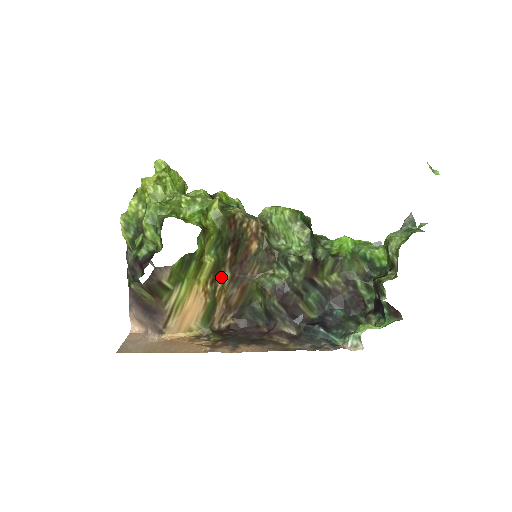
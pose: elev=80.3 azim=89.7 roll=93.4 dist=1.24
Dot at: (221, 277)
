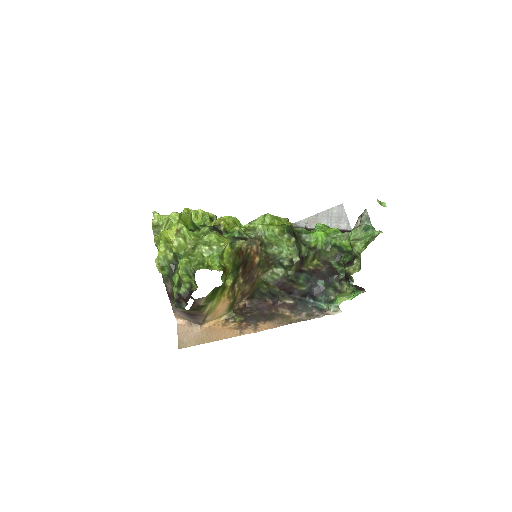
Dot at: (237, 285)
